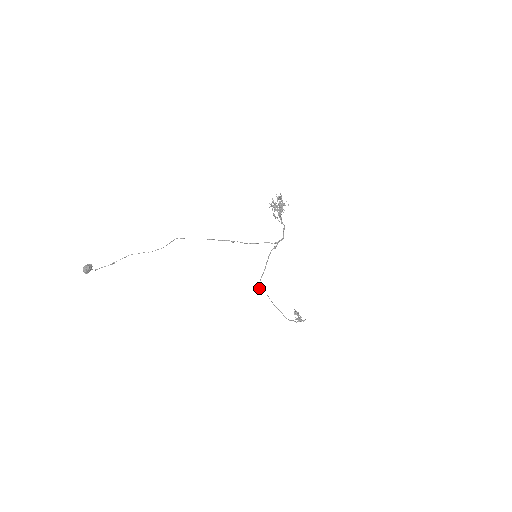
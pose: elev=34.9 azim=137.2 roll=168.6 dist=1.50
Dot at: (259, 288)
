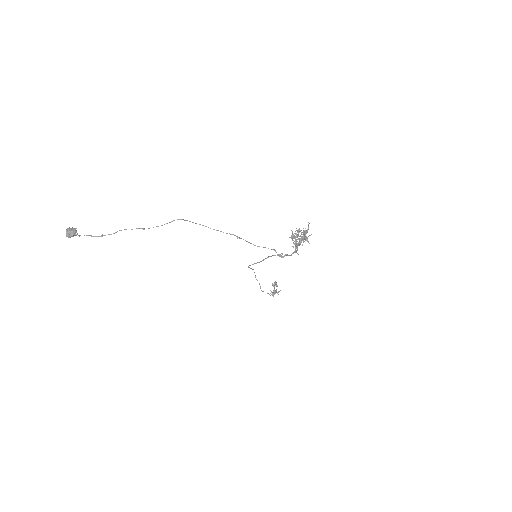
Dot at: occluded
